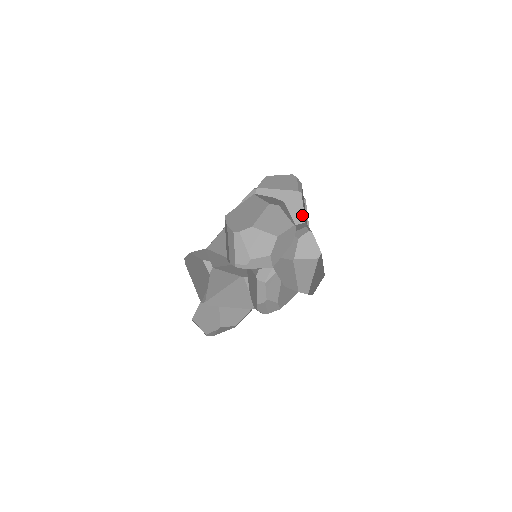
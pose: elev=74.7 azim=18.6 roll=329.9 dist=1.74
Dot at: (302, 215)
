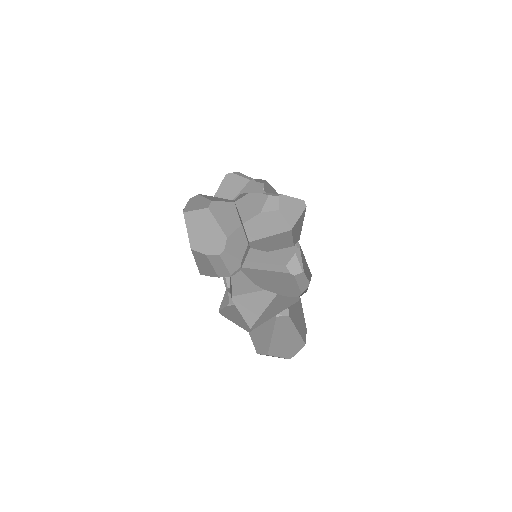
Dot at: (261, 192)
